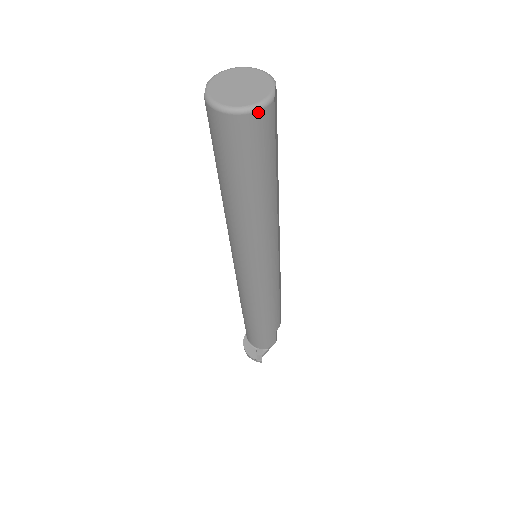
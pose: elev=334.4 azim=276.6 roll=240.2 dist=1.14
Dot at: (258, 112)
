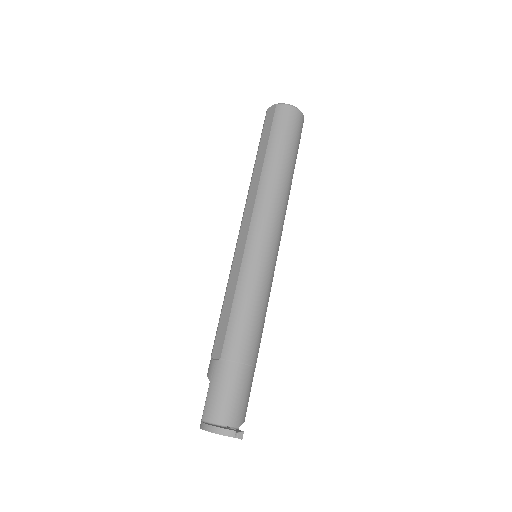
Dot at: (303, 117)
